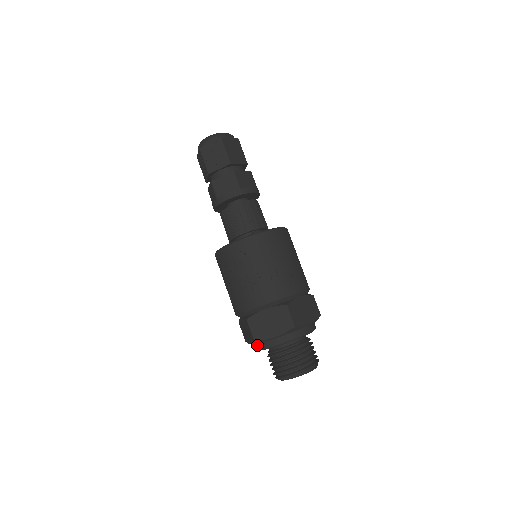
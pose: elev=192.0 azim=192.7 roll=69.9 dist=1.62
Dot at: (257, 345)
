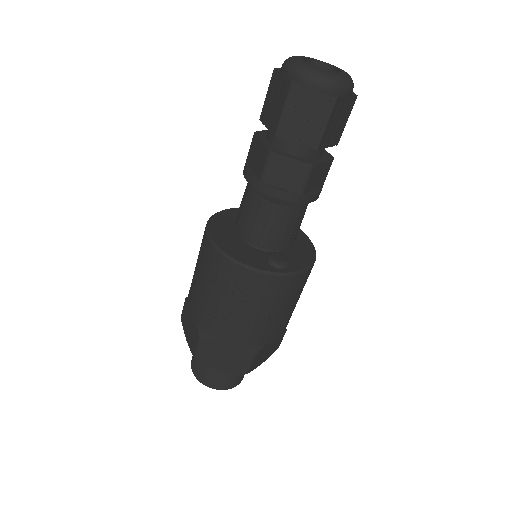
Dot at: occluded
